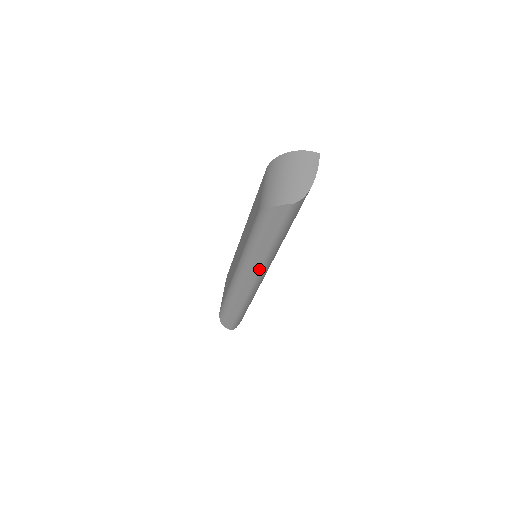
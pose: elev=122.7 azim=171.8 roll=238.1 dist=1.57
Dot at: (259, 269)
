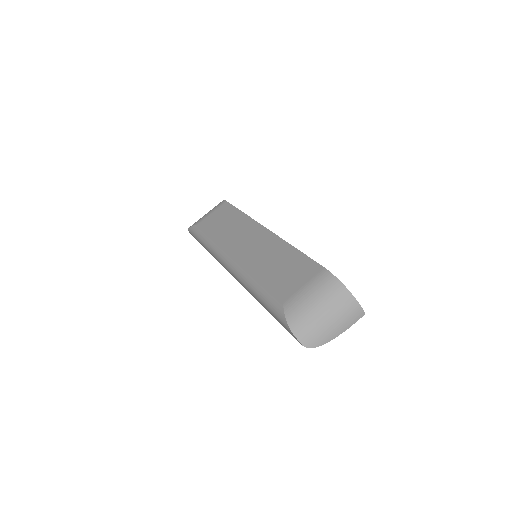
Dot at: (245, 288)
